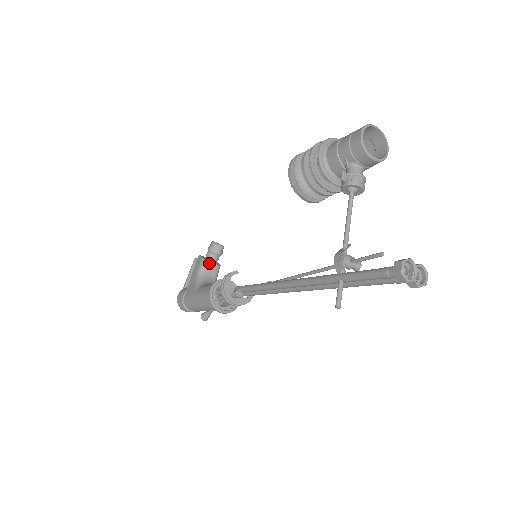
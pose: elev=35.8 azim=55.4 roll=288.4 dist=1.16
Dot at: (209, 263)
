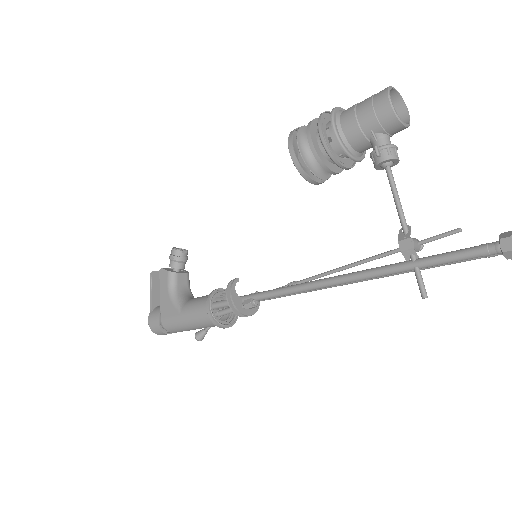
Dot at: (178, 274)
